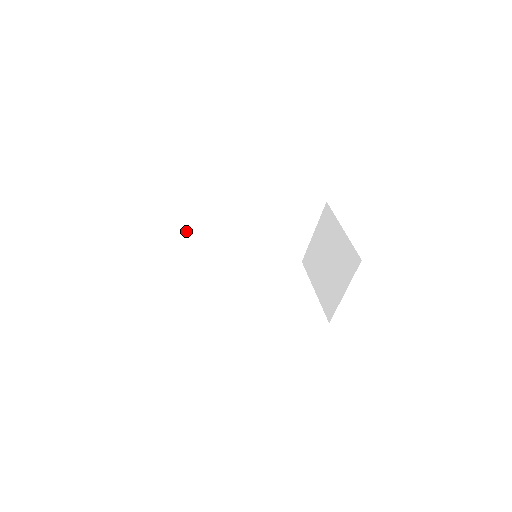
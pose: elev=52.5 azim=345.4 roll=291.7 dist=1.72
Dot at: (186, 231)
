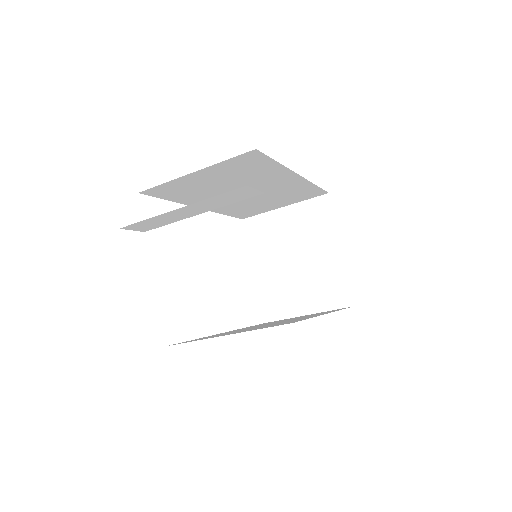
Dot at: (208, 209)
